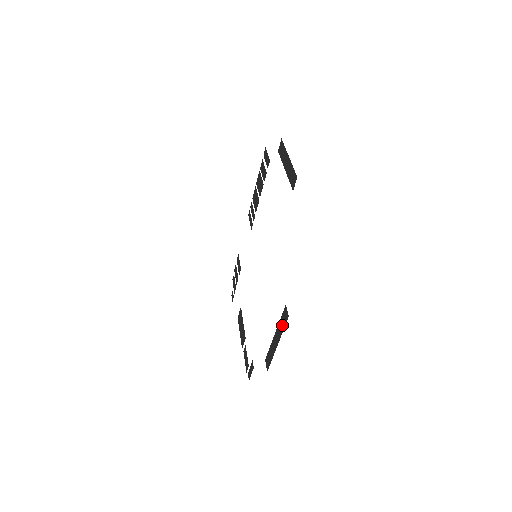
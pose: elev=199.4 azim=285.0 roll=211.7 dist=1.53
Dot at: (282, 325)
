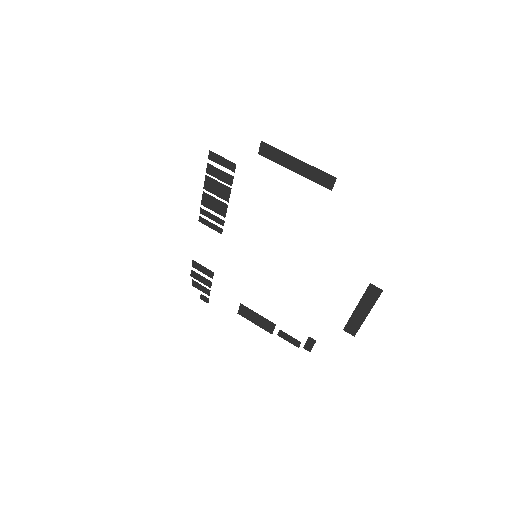
Dot at: (371, 299)
